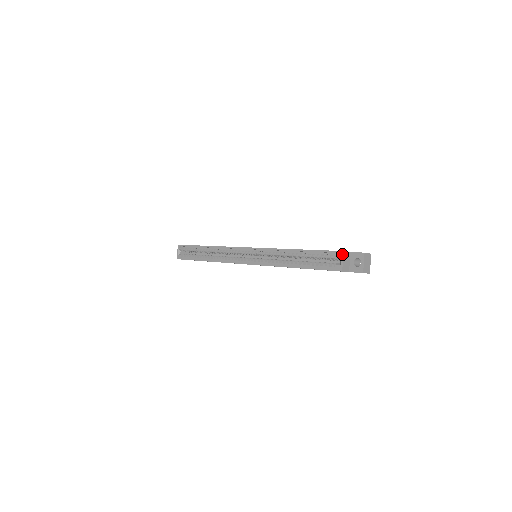
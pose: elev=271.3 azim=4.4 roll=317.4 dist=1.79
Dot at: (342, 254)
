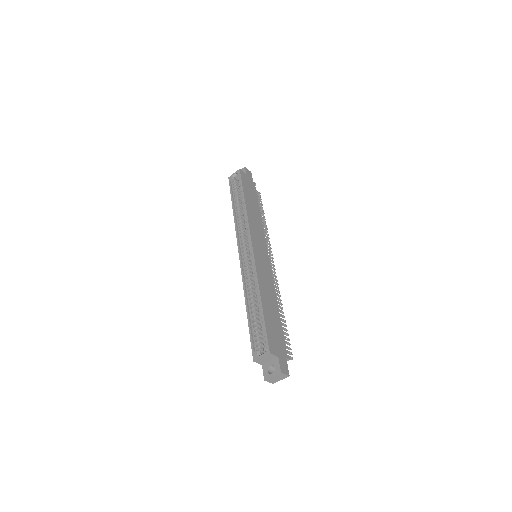
Dot at: (267, 353)
